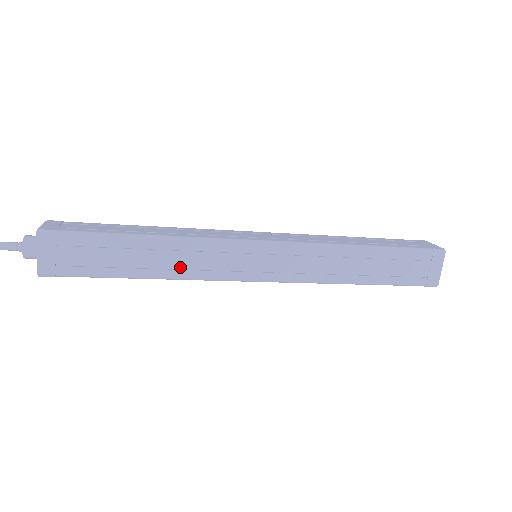
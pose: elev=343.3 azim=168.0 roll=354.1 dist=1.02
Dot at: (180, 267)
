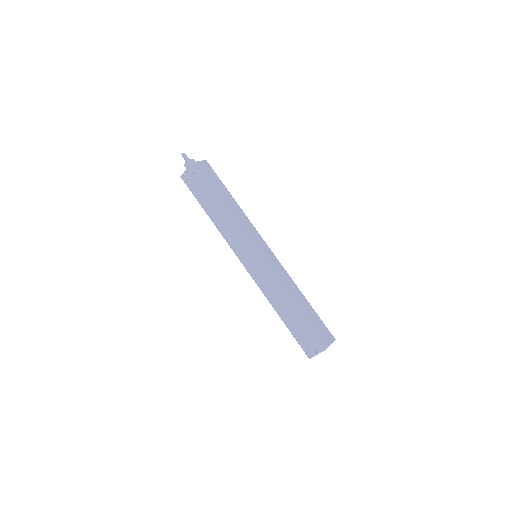
Dot at: (236, 216)
